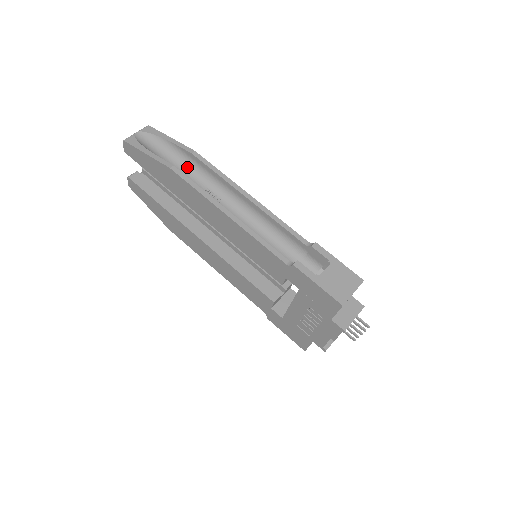
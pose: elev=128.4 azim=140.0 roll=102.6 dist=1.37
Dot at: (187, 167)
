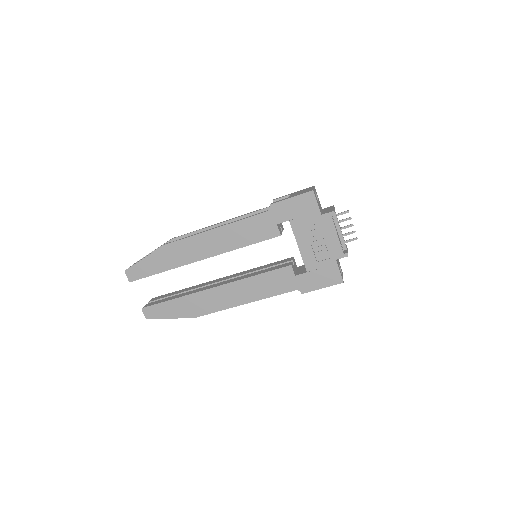
Dot at: occluded
